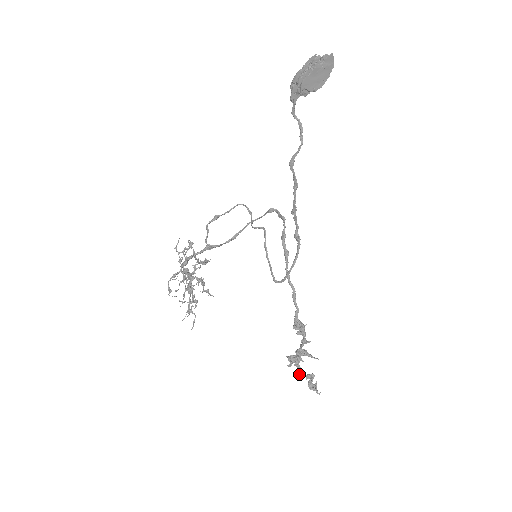
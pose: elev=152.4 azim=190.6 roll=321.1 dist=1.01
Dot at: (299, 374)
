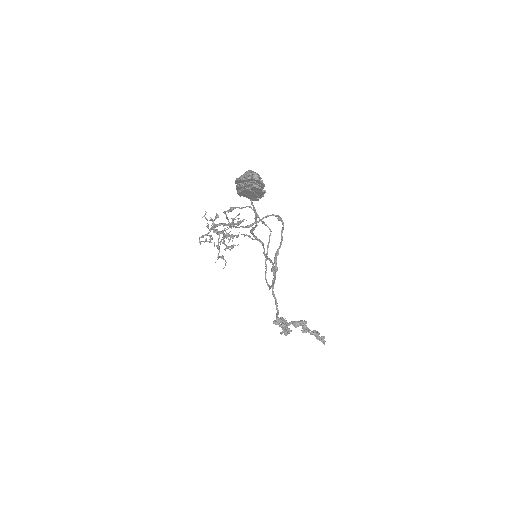
Dot at: (302, 332)
